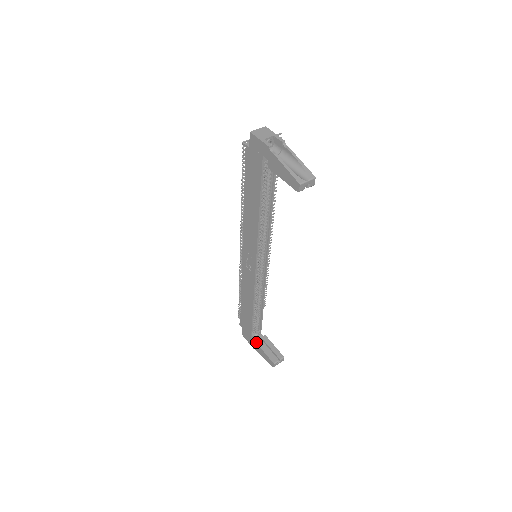
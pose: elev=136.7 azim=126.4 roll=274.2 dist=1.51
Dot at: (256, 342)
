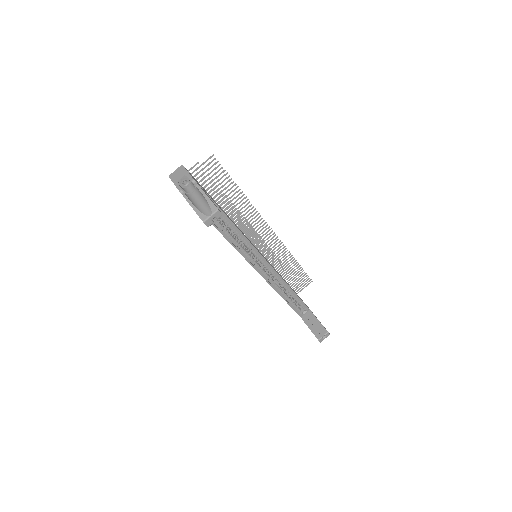
Dot at: (303, 320)
